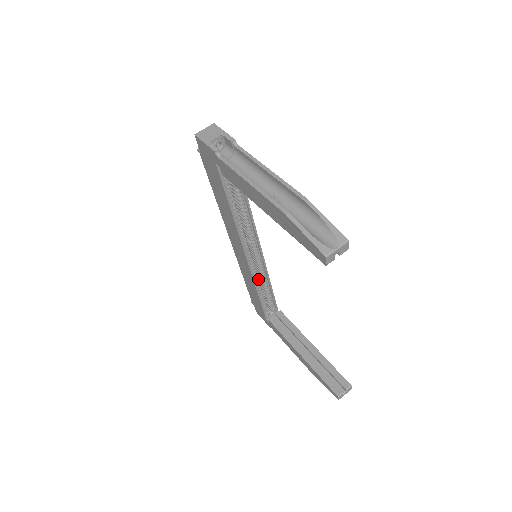
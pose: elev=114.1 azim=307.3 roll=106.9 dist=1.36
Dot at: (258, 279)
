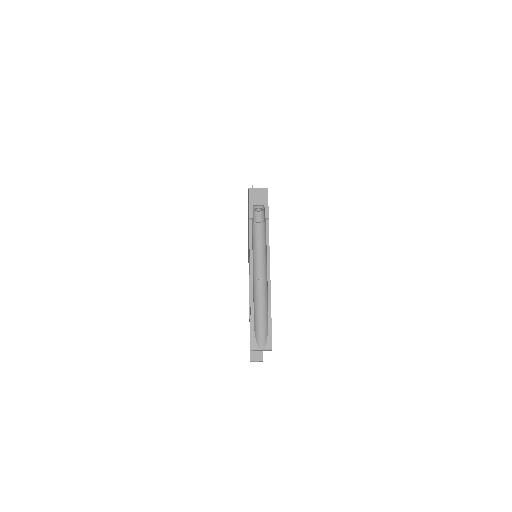
Dot at: occluded
